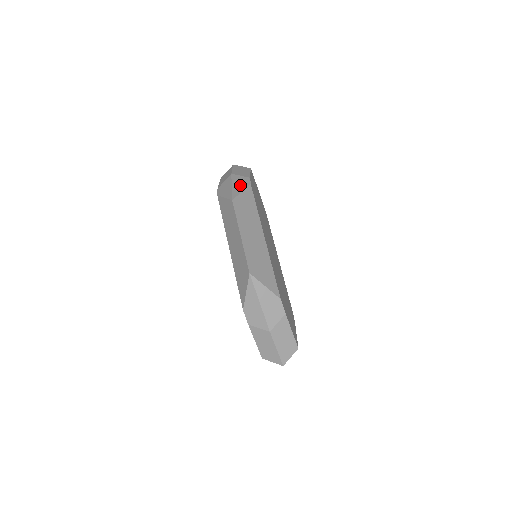
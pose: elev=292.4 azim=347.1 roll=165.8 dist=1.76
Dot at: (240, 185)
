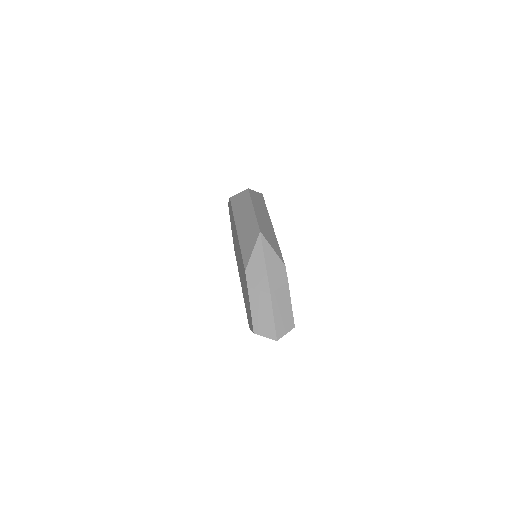
Dot at: occluded
